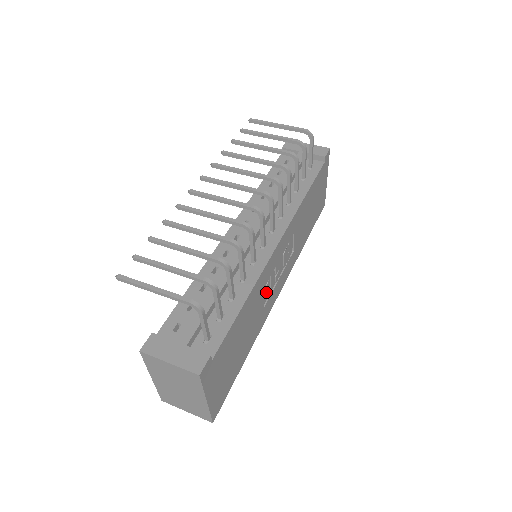
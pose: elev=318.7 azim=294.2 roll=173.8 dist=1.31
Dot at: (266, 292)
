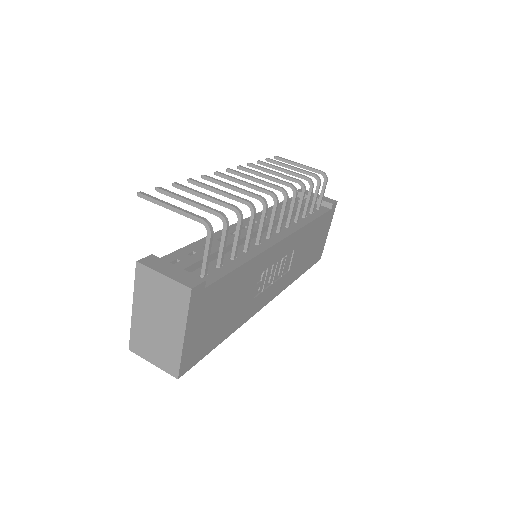
Dot at: (260, 282)
